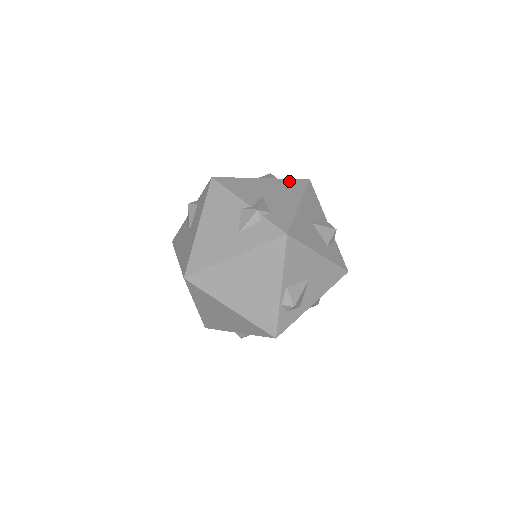
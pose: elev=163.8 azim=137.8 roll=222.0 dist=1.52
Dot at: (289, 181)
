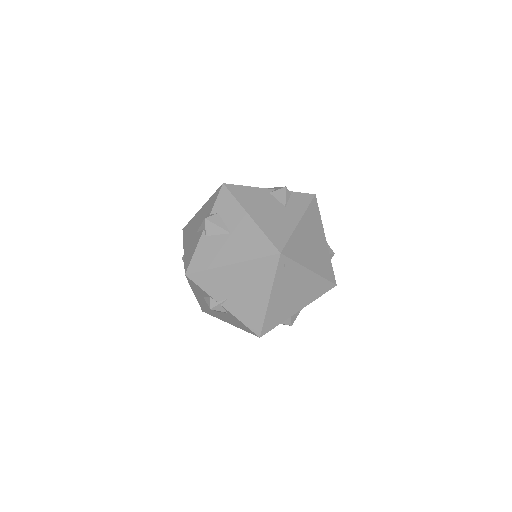
Dot at: occluded
